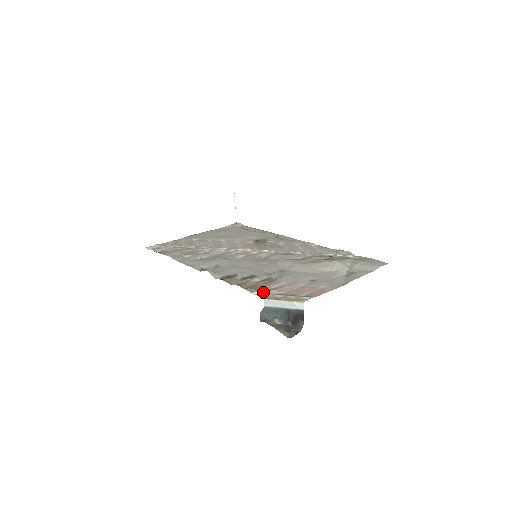
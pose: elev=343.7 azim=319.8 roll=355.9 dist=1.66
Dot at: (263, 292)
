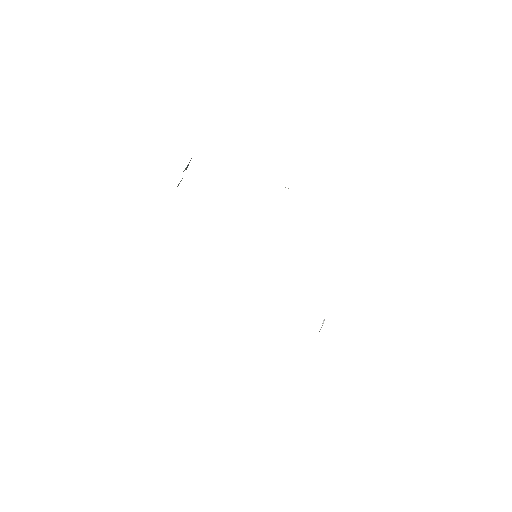
Dot at: occluded
